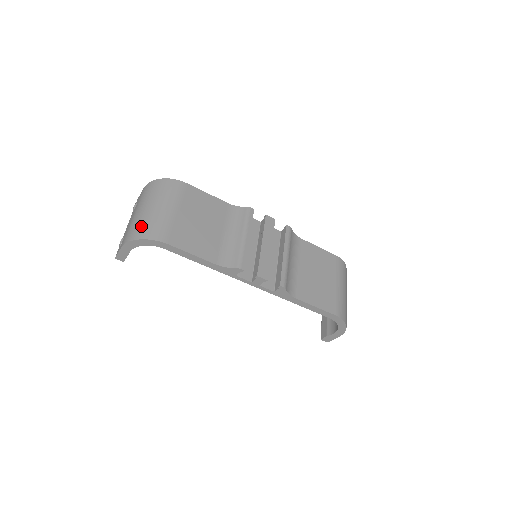
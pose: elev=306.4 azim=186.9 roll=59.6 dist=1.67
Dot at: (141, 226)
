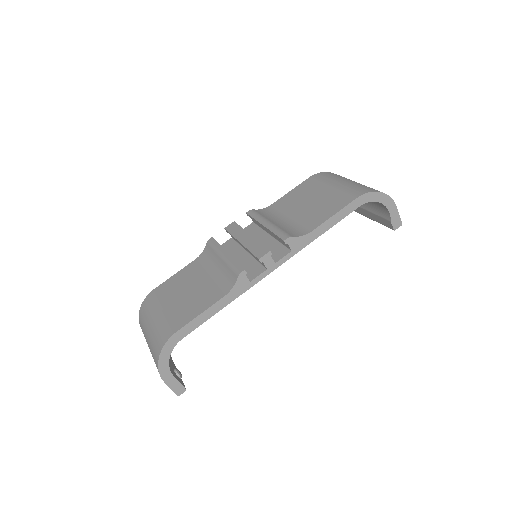
Dot at: (153, 351)
